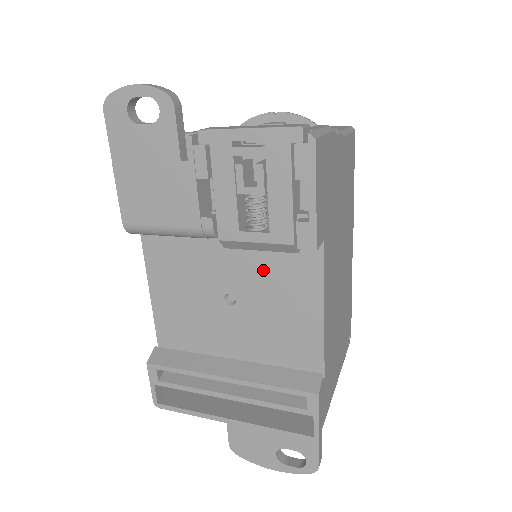
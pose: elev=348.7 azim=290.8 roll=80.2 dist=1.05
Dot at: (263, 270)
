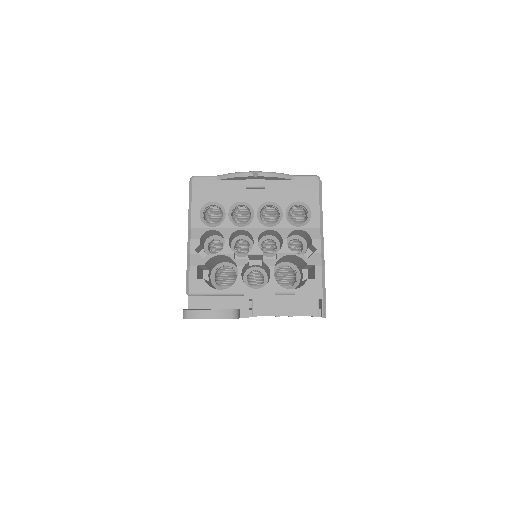
Dot at: occluded
